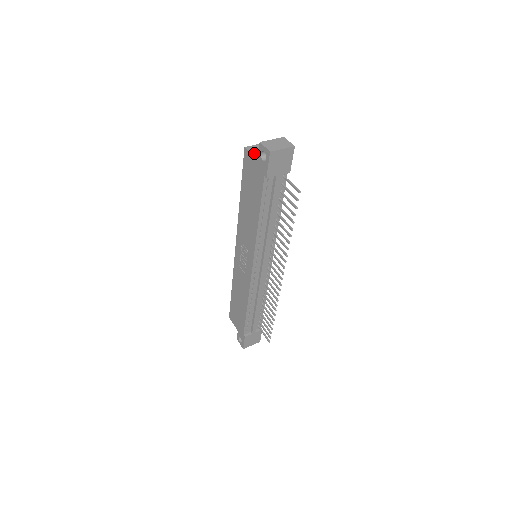
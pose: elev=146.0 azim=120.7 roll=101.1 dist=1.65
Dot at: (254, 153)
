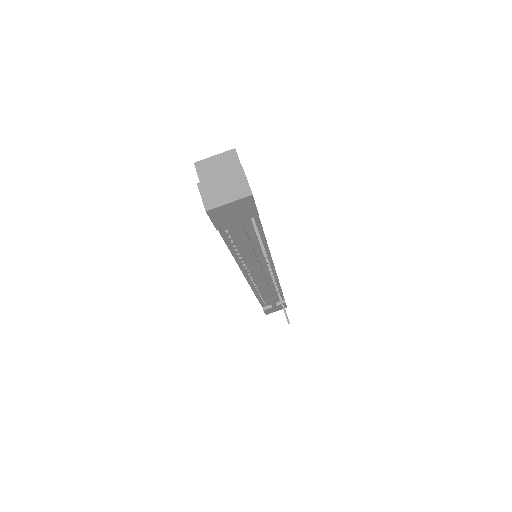
Dot at: (204, 179)
